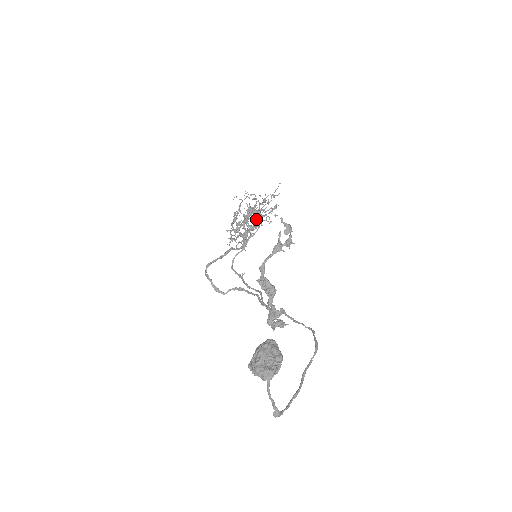
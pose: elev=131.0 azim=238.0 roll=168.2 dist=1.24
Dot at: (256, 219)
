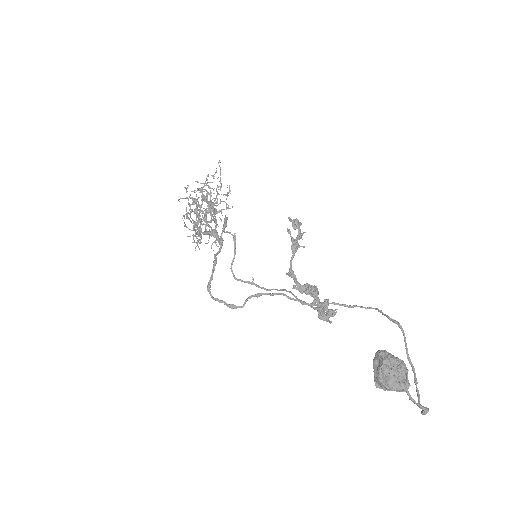
Dot at: (216, 211)
